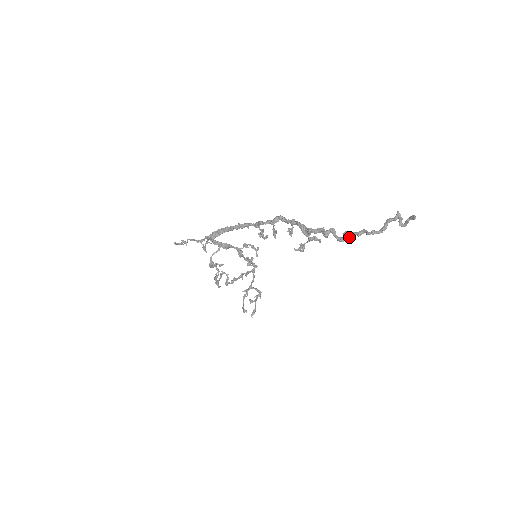
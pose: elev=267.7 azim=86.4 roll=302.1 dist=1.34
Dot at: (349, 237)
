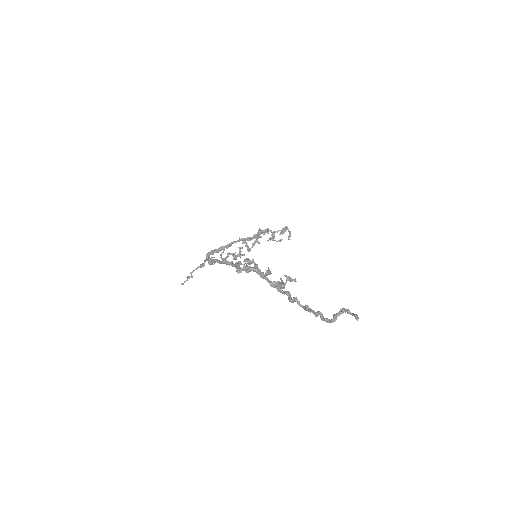
Dot at: (310, 312)
